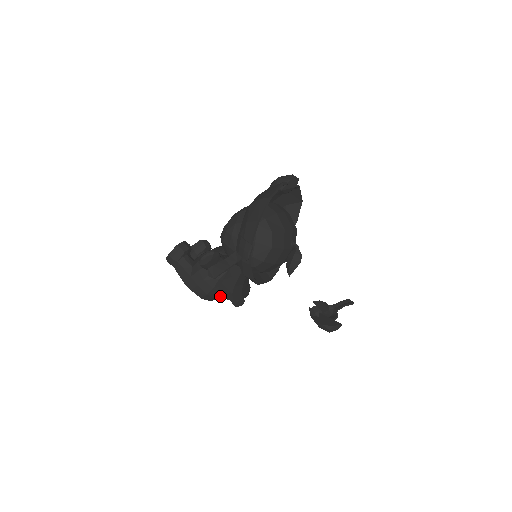
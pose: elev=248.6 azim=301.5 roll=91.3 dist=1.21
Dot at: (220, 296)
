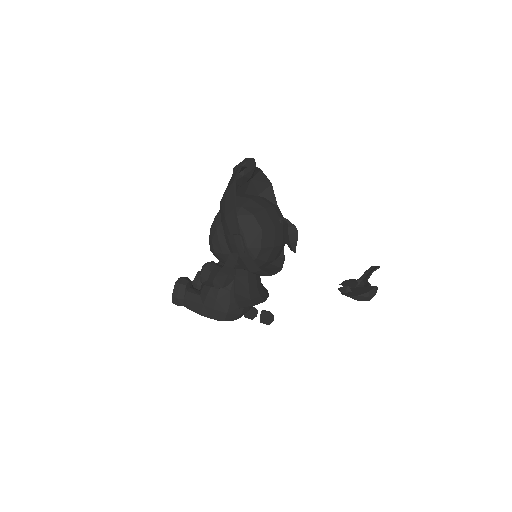
Dot at: (239, 306)
